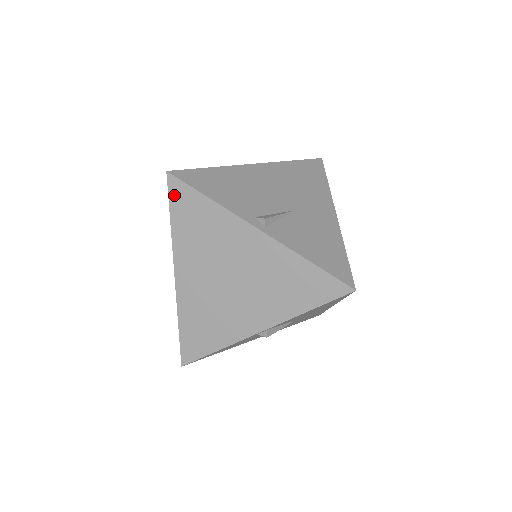
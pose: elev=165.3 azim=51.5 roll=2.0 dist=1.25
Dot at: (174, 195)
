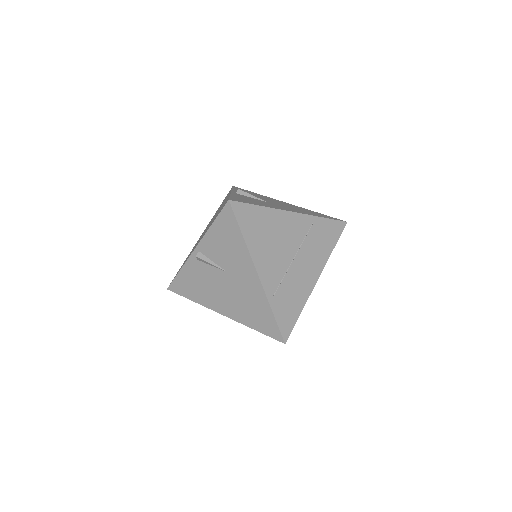
Dot at: occluded
